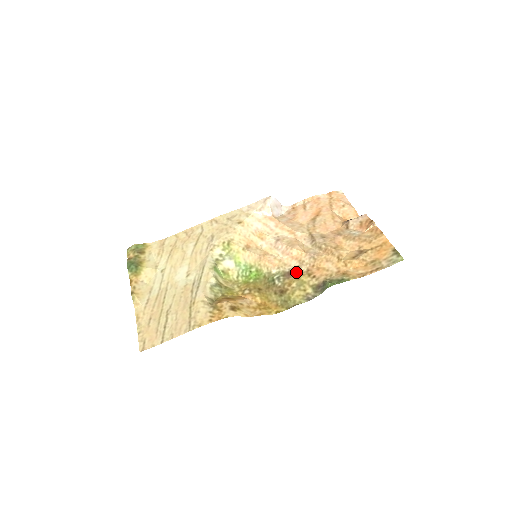
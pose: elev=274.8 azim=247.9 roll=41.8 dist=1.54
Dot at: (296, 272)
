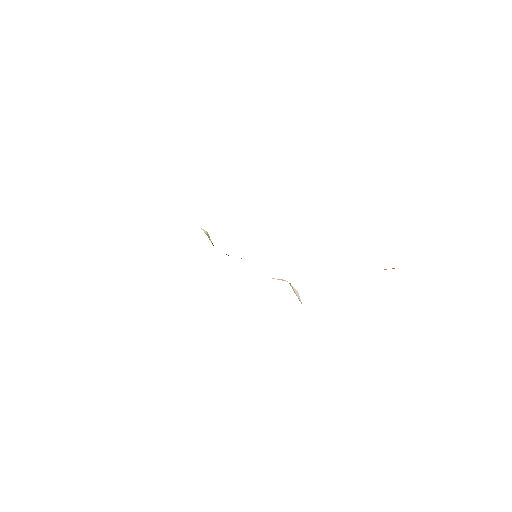
Dot at: occluded
